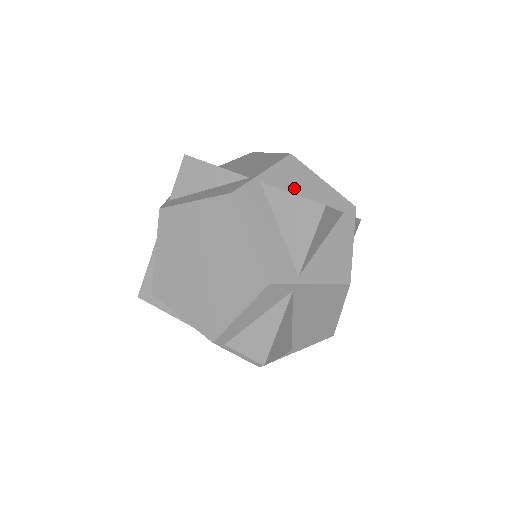
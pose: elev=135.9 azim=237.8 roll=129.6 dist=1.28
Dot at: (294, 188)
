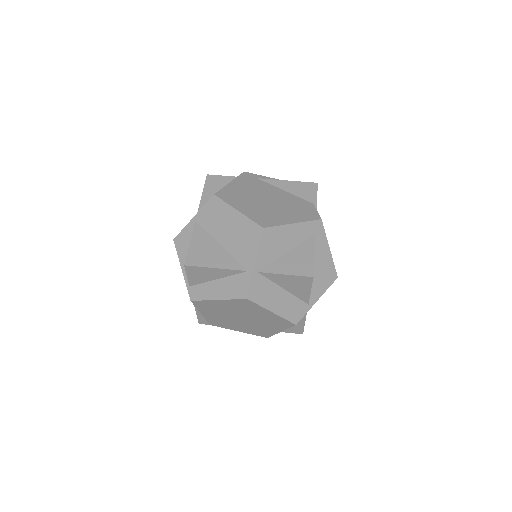
Dot at: (278, 252)
